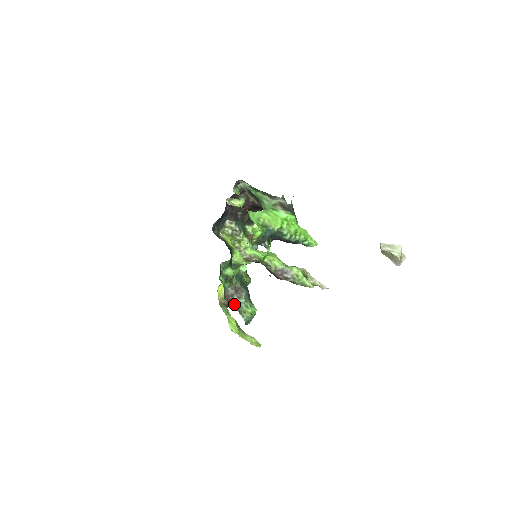
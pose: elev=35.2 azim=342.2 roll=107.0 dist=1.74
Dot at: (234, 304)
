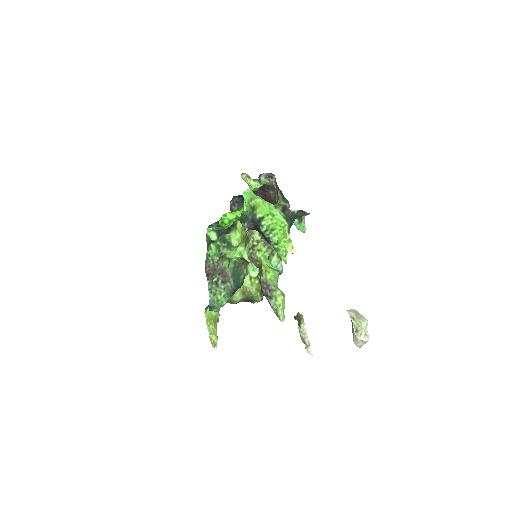
Dot at: (213, 282)
